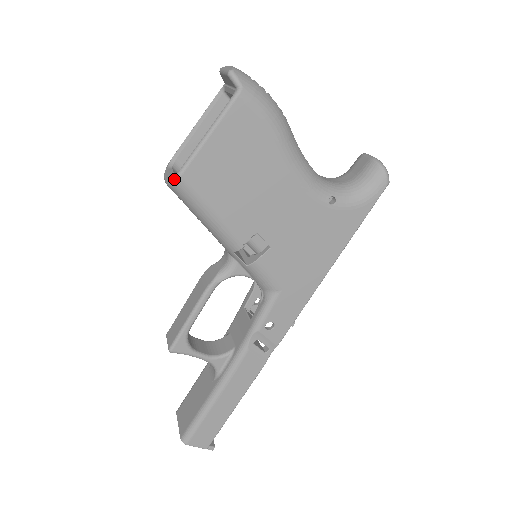
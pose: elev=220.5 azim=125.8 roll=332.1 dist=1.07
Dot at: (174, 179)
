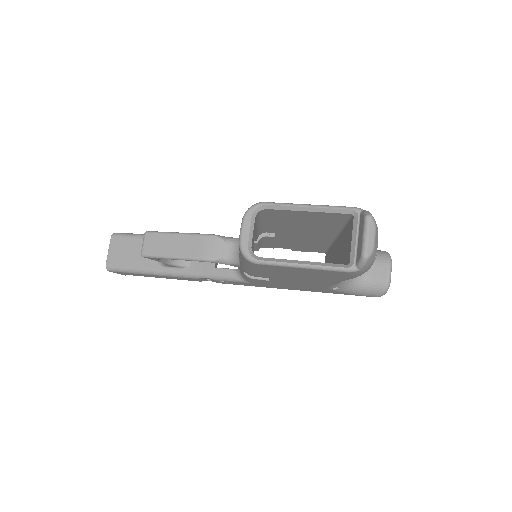
Dot at: (248, 259)
